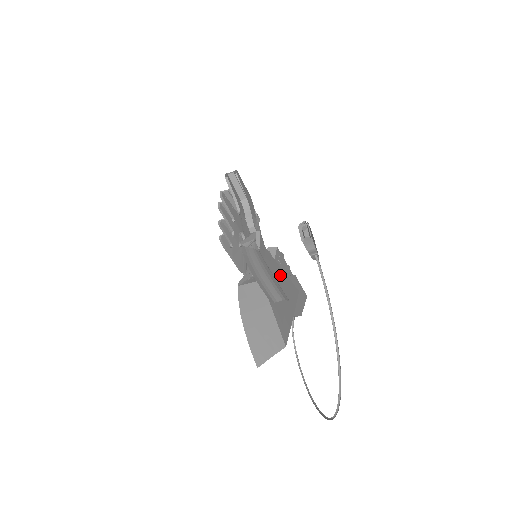
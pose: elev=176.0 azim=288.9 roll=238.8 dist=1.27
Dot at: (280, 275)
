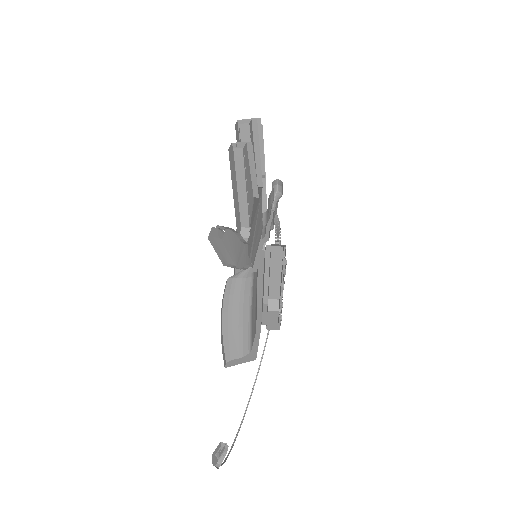
Dot at: occluded
